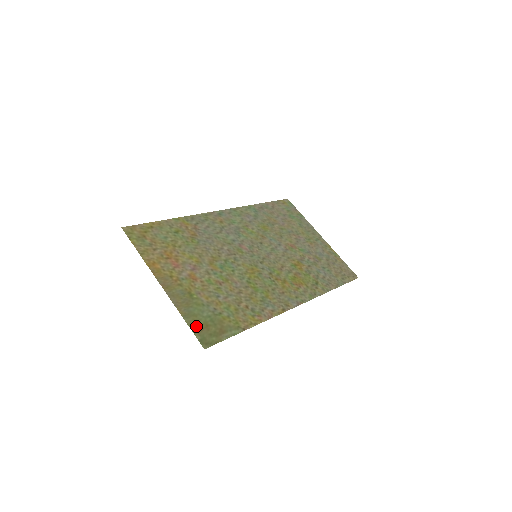
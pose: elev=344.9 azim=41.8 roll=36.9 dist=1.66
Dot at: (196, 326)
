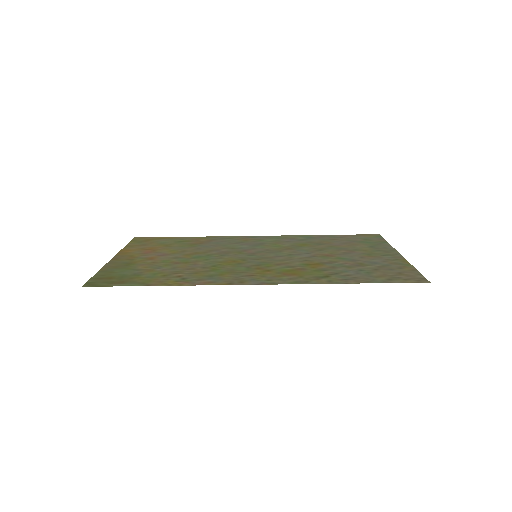
Dot at: (101, 276)
